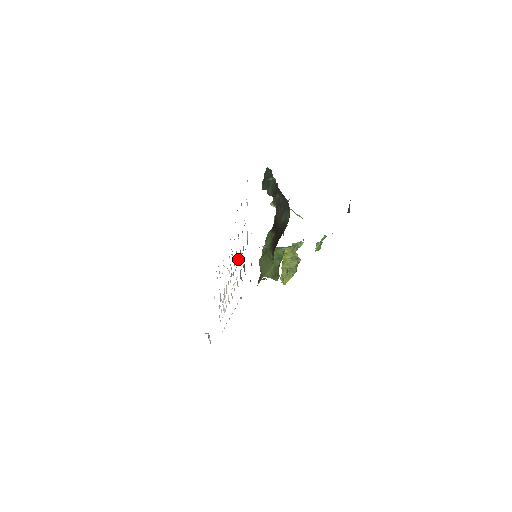
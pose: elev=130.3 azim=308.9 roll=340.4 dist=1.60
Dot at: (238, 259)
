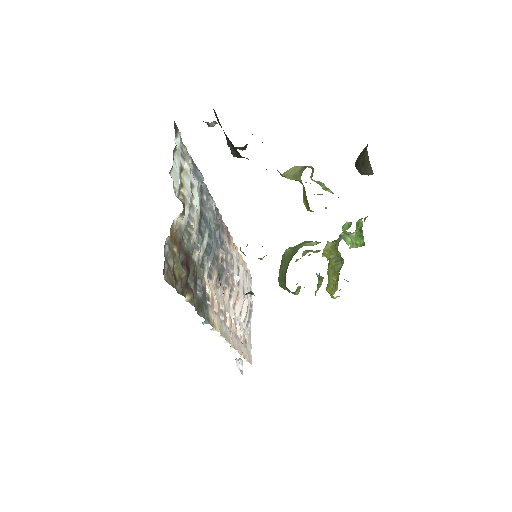
Dot at: (209, 261)
